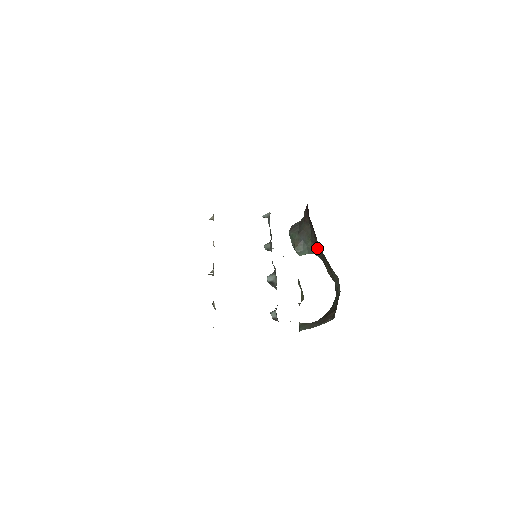
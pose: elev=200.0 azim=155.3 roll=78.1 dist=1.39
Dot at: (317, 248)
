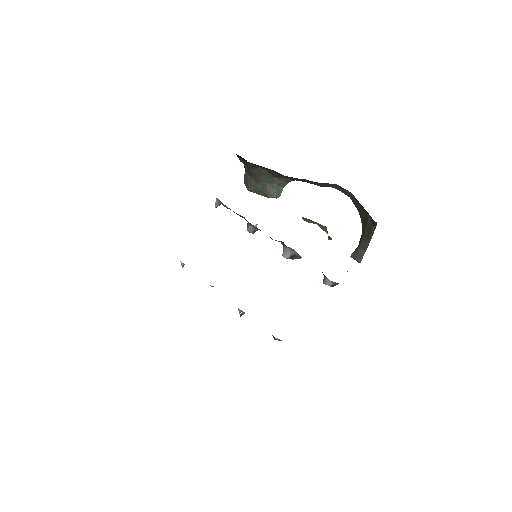
Dot at: (287, 177)
